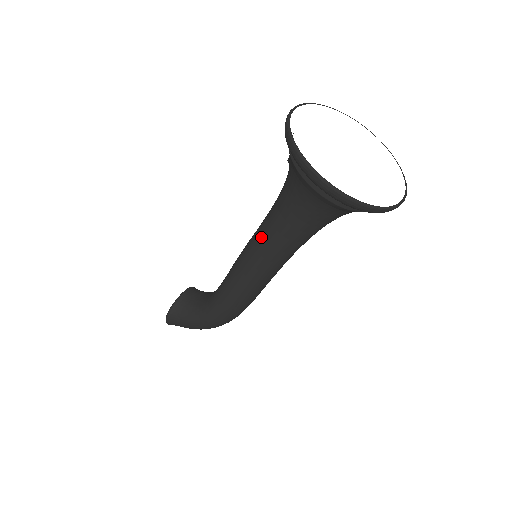
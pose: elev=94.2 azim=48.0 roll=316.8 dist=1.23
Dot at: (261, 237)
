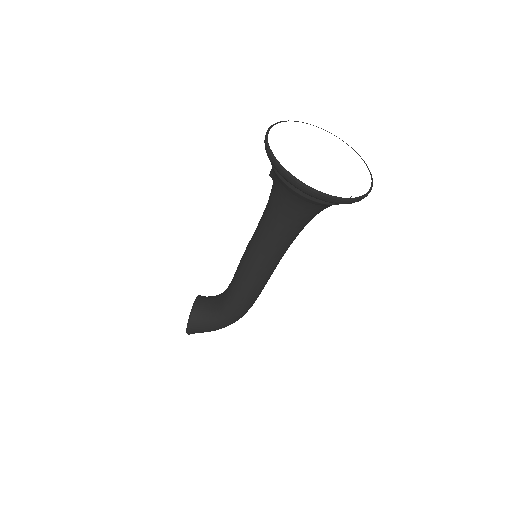
Dot at: (261, 242)
